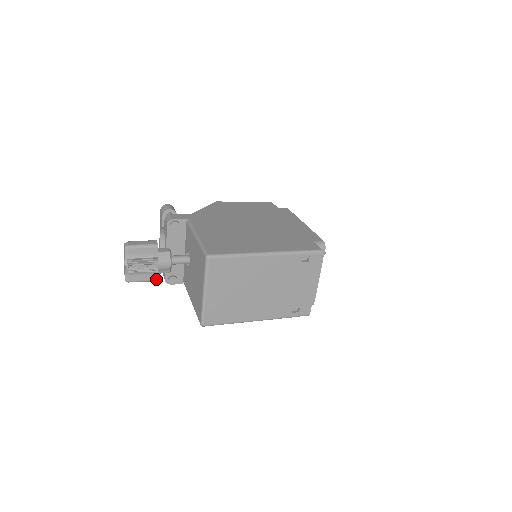
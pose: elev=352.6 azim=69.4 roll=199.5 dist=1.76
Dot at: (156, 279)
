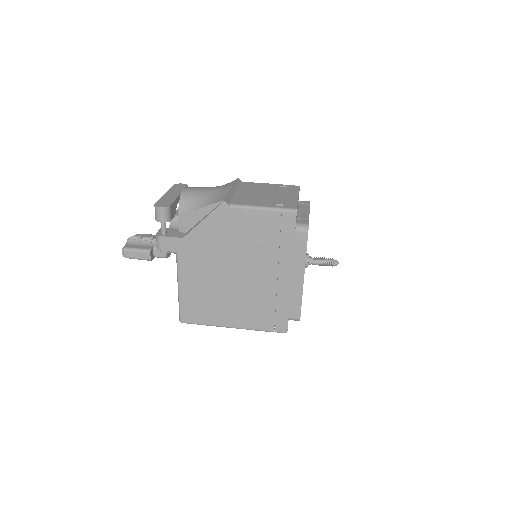
Dot at: occluded
